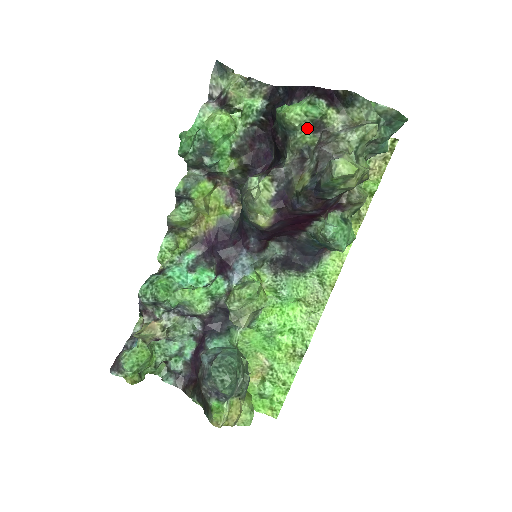
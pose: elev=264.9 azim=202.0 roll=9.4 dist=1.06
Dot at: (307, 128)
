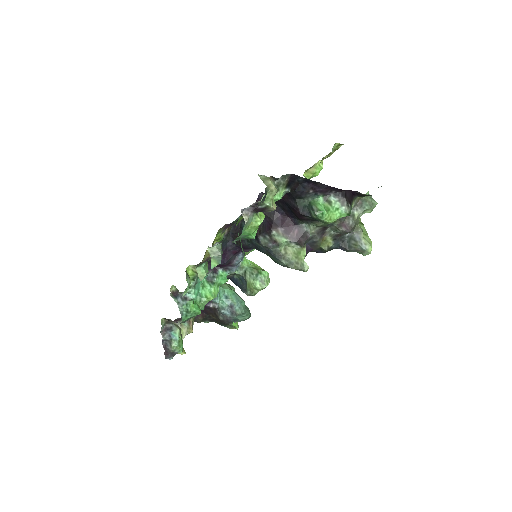
Dot at: occluded
